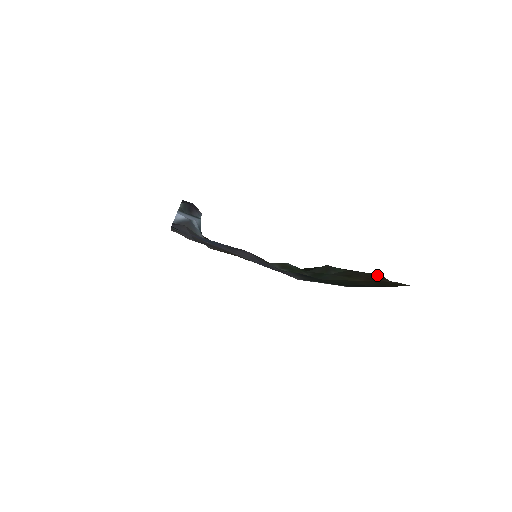
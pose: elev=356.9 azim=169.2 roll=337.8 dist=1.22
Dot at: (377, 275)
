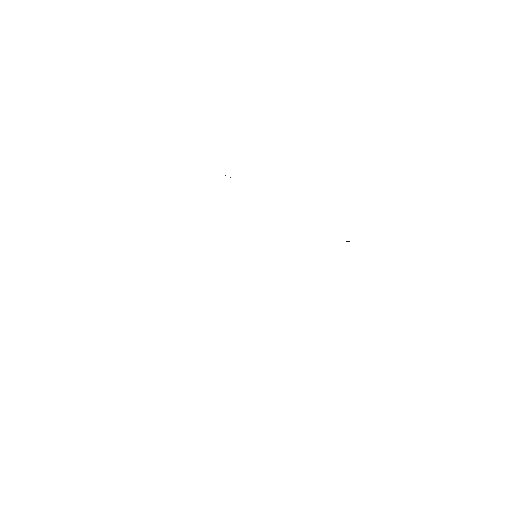
Dot at: occluded
